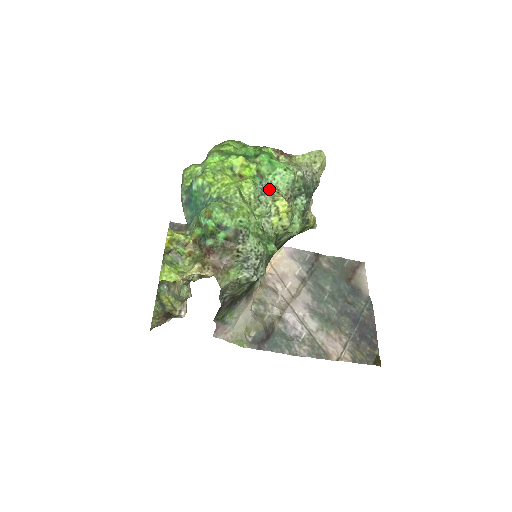
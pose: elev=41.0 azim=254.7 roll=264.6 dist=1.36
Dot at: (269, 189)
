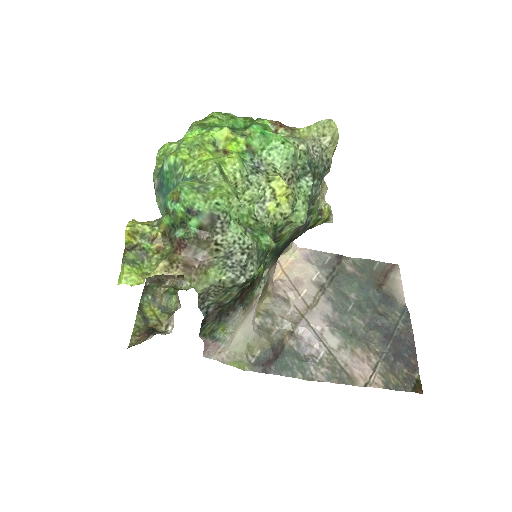
Dot at: (263, 167)
